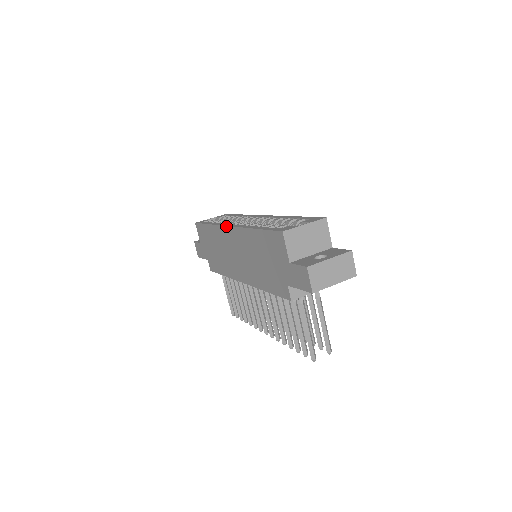
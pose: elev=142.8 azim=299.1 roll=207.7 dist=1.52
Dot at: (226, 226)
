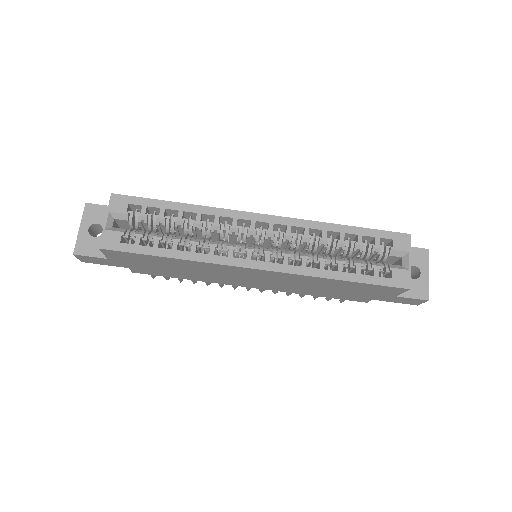
Dot at: (246, 268)
